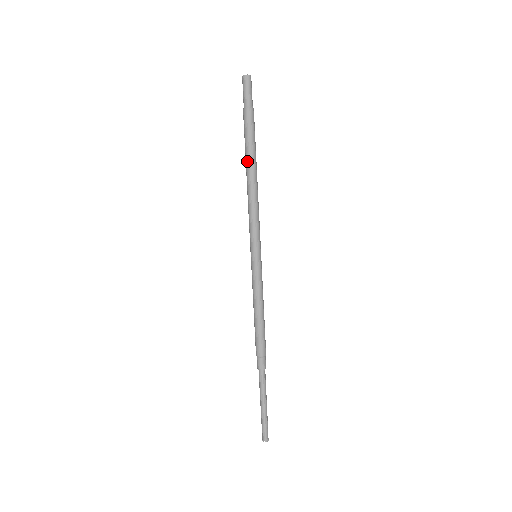
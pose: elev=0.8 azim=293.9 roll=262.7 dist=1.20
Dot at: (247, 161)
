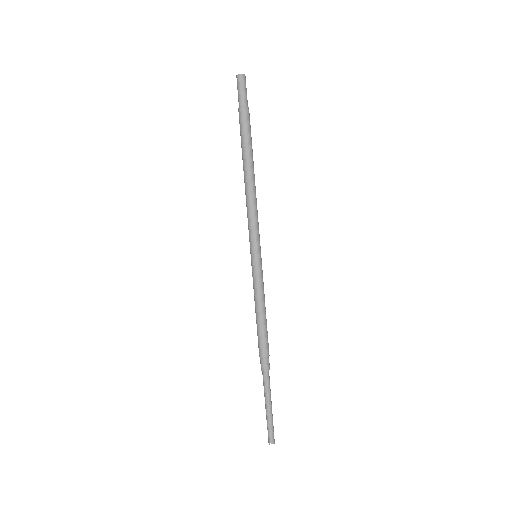
Dot at: occluded
